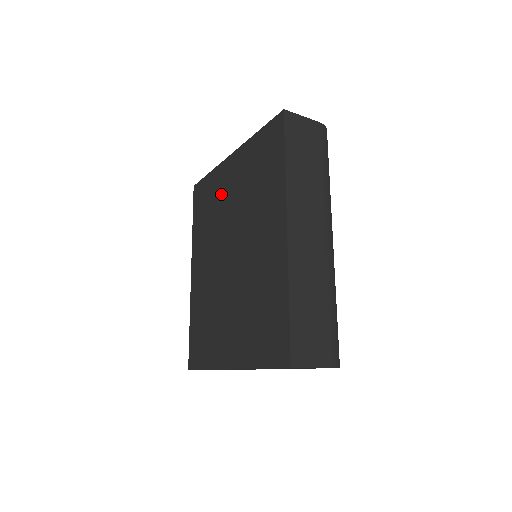
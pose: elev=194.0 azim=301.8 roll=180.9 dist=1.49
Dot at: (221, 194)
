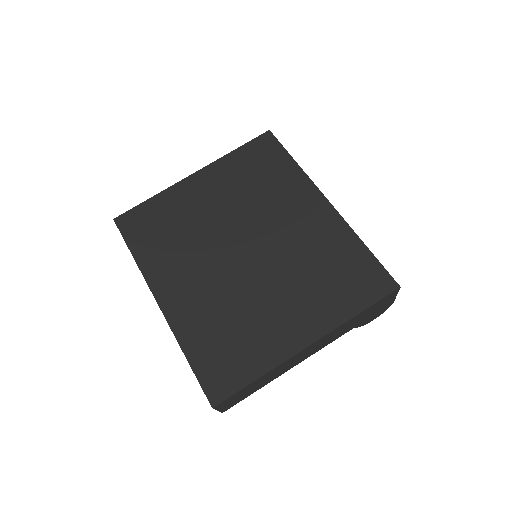
Dot at: (192, 208)
